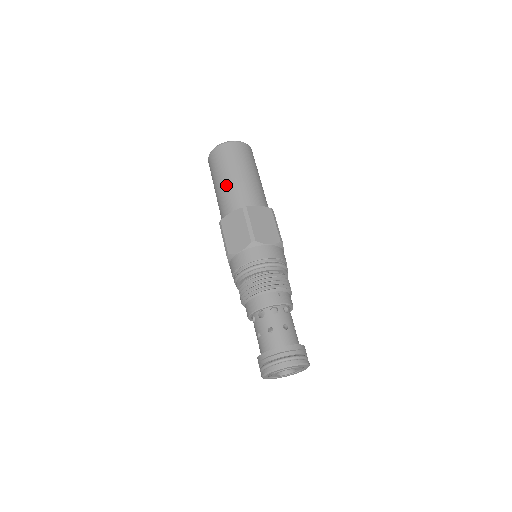
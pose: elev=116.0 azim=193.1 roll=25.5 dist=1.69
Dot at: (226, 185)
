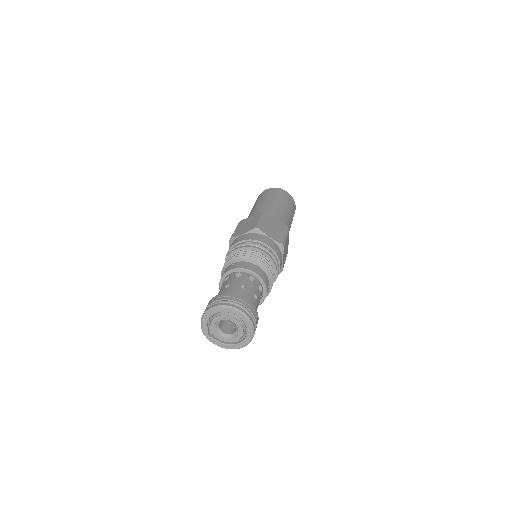
Dot at: occluded
